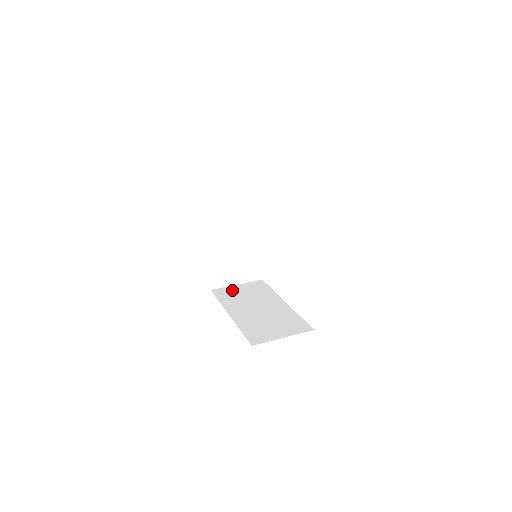
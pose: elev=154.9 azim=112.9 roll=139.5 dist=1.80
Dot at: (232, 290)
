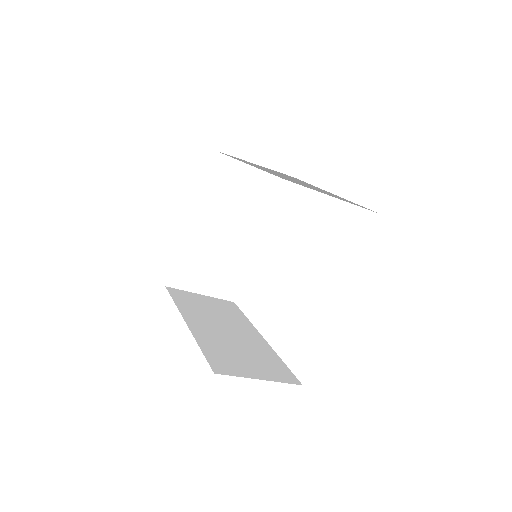
Dot at: (194, 297)
